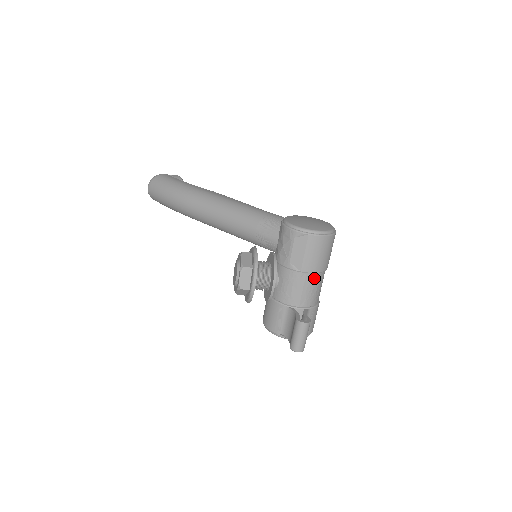
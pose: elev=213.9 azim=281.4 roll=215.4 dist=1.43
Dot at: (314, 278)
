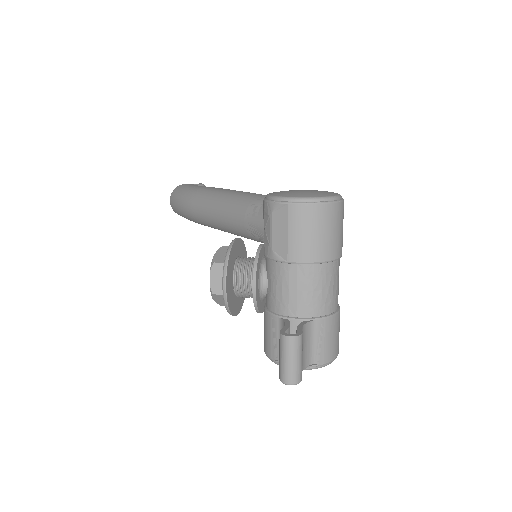
Dot at: (312, 272)
